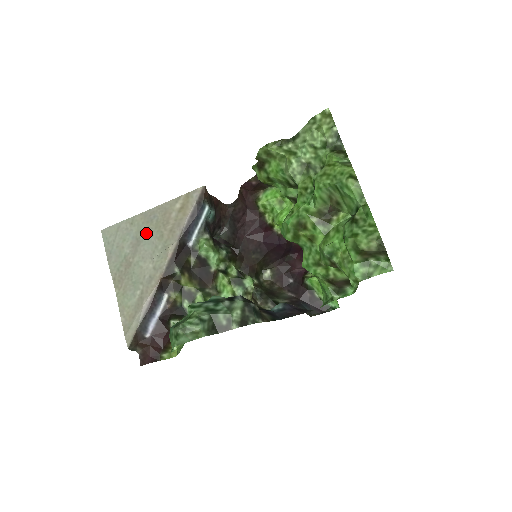
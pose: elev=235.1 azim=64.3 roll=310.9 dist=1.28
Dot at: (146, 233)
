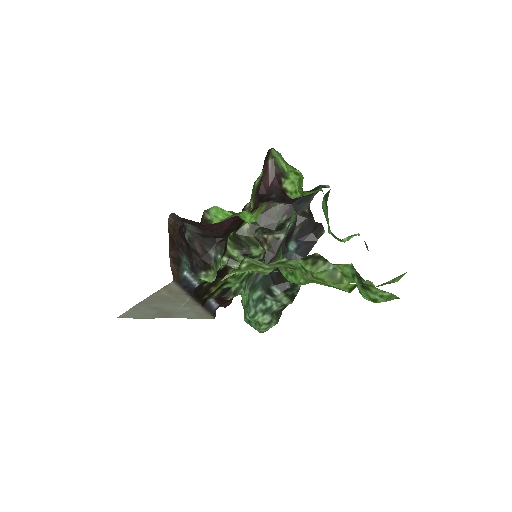
Dot at: (157, 306)
